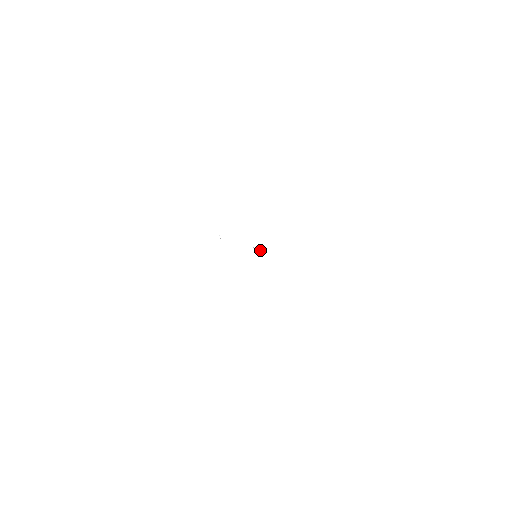
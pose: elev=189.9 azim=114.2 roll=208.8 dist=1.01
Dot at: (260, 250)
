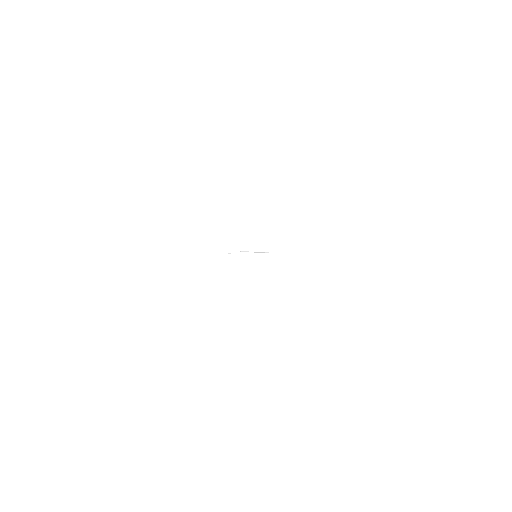
Dot at: (267, 252)
